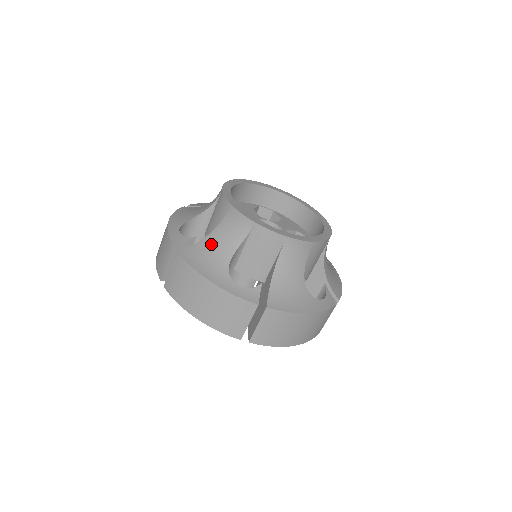
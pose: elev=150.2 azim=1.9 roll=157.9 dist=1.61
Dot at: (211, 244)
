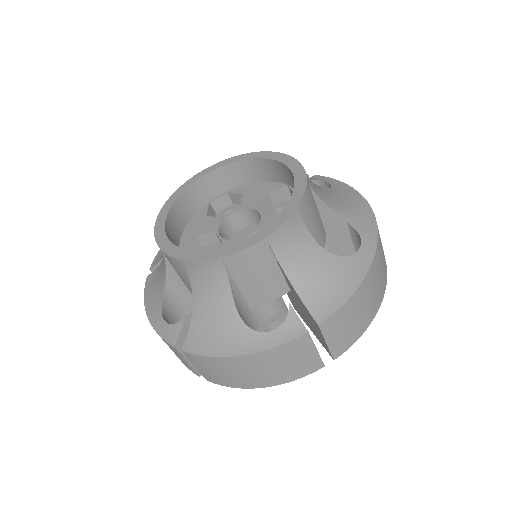
Dot at: (204, 313)
